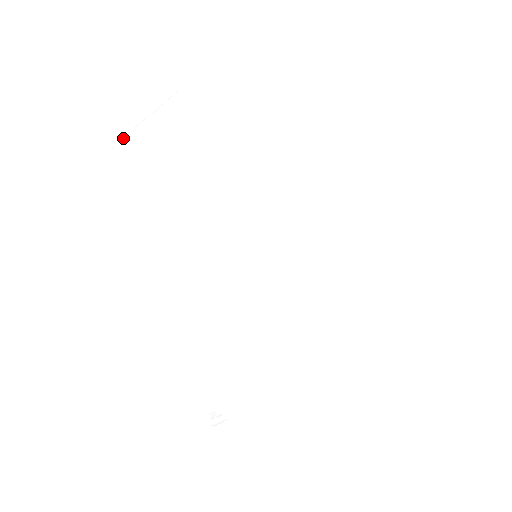
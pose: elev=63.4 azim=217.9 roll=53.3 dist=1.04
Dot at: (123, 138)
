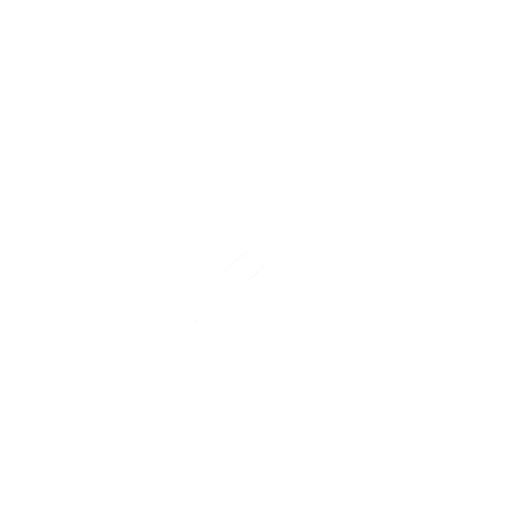
Dot at: (287, 213)
